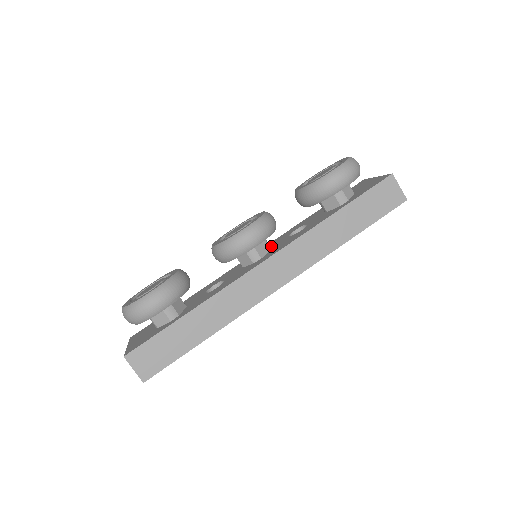
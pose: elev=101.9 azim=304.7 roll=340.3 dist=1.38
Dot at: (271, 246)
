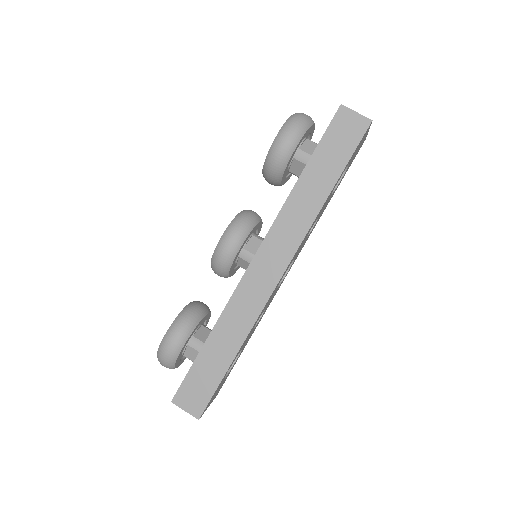
Dot at: occluded
